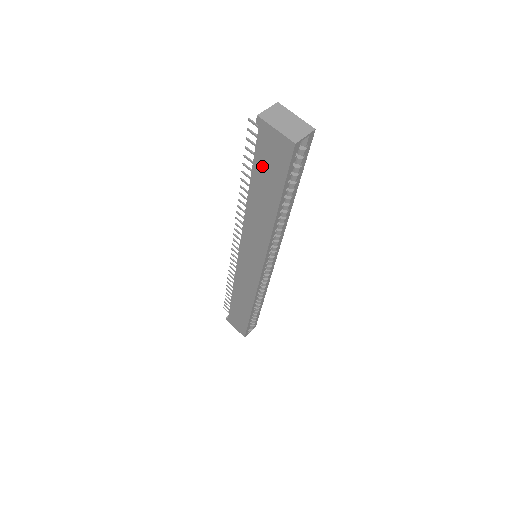
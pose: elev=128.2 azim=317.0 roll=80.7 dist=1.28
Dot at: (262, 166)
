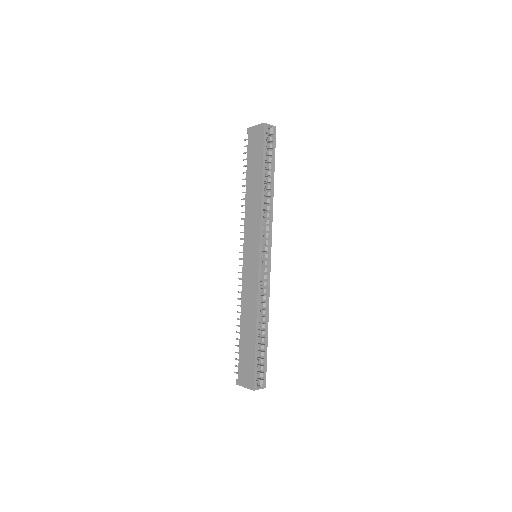
Dot at: (251, 156)
